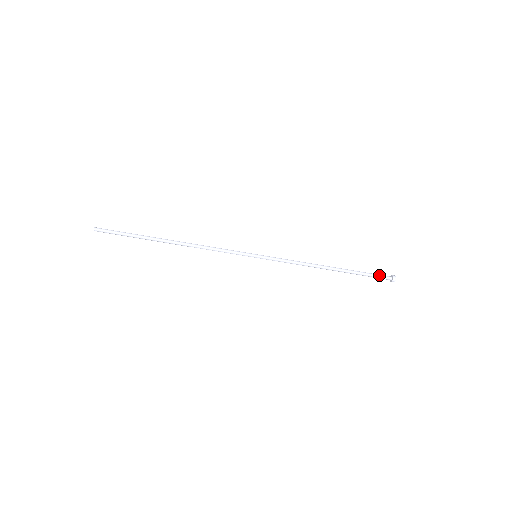
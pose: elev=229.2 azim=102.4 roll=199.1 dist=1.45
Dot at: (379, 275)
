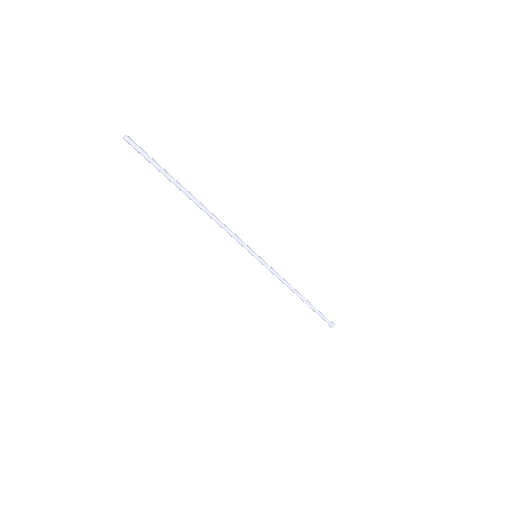
Dot at: (326, 319)
